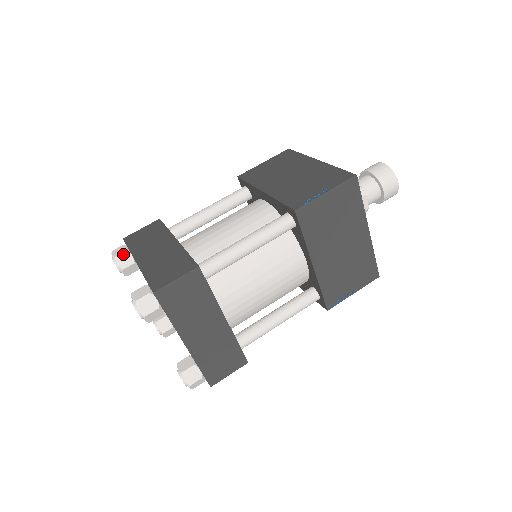
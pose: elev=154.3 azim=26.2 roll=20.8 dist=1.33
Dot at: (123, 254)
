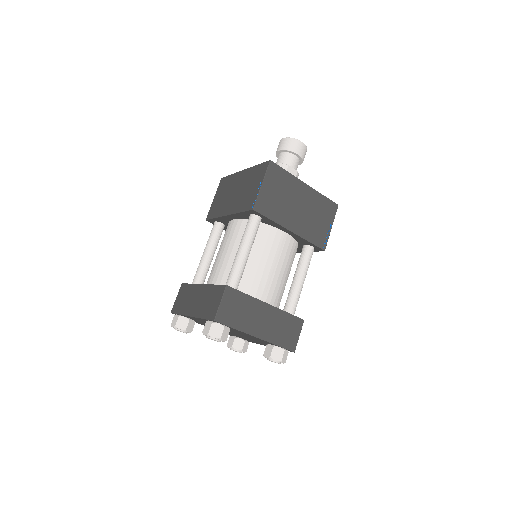
Dot at: (178, 321)
